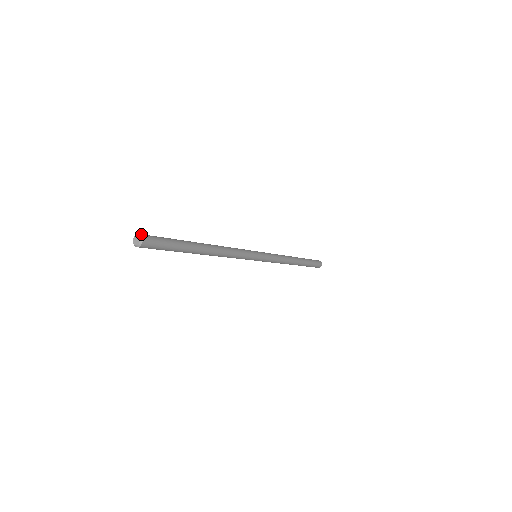
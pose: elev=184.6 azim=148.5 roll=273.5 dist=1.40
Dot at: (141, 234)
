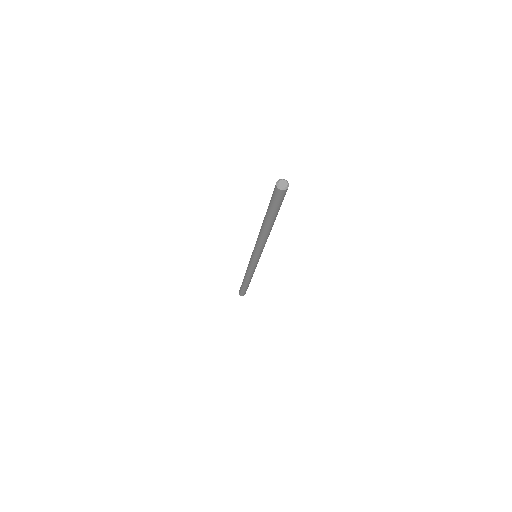
Dot at: (283, 179)
